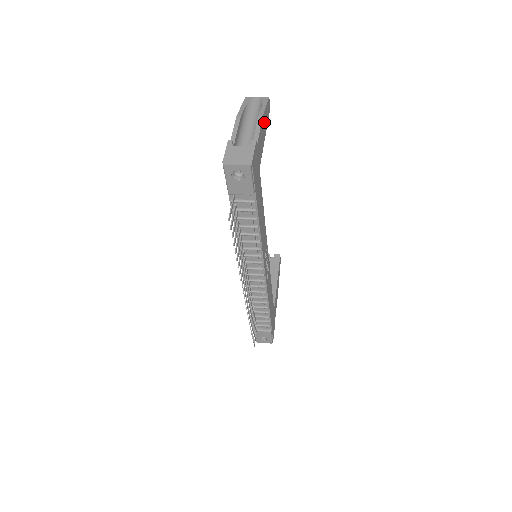
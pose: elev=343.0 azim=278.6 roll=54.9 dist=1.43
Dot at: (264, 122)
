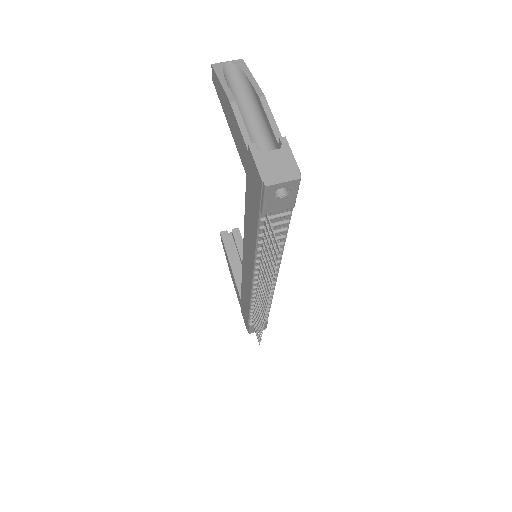
Dot at: occluded
